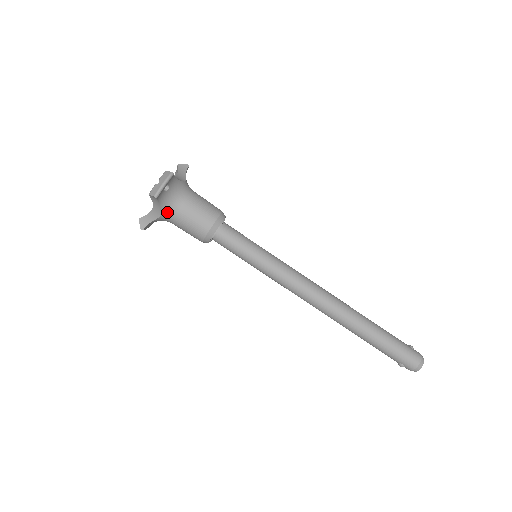
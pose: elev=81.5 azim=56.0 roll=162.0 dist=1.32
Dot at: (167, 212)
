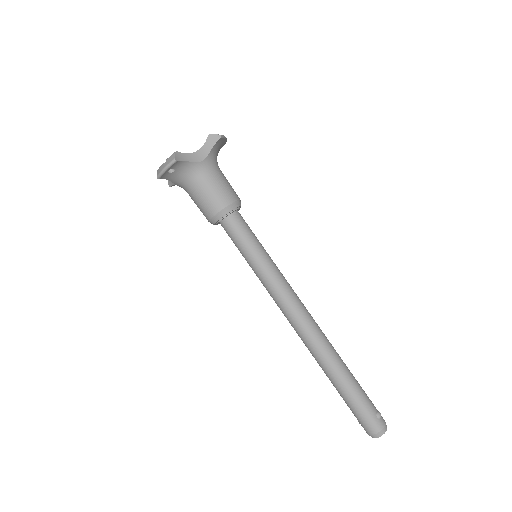
Dot at: (180, 186)
